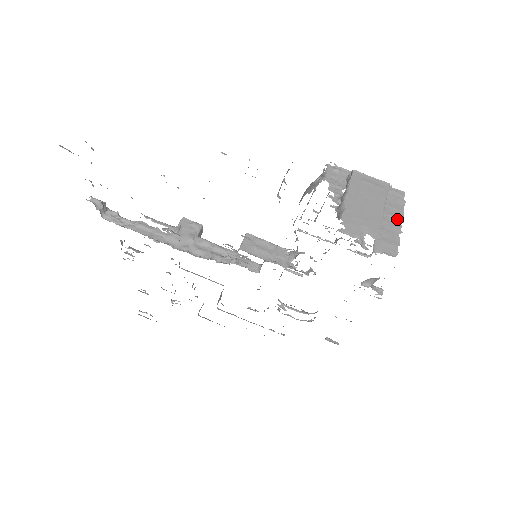
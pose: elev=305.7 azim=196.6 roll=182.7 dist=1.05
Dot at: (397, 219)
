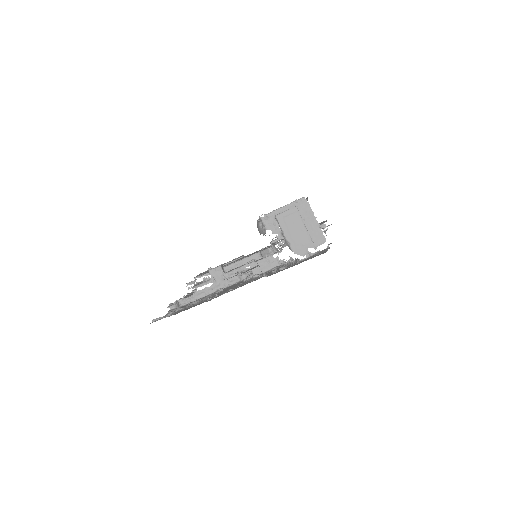
Dot at: (312, 219)
